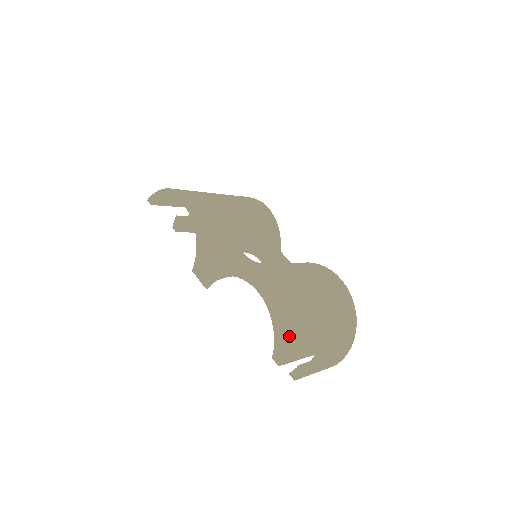
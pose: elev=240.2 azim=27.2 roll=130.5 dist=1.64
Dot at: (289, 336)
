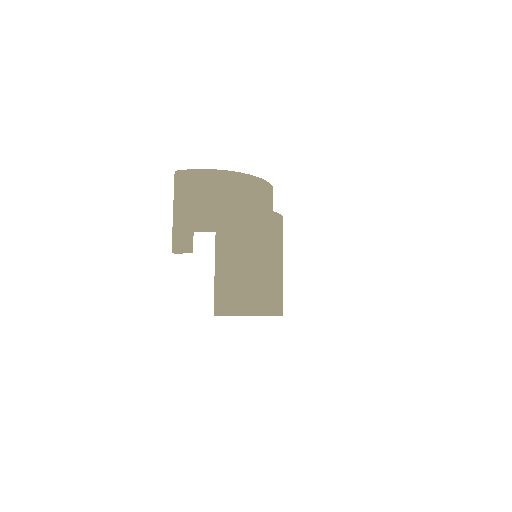
Dot at: occluded
